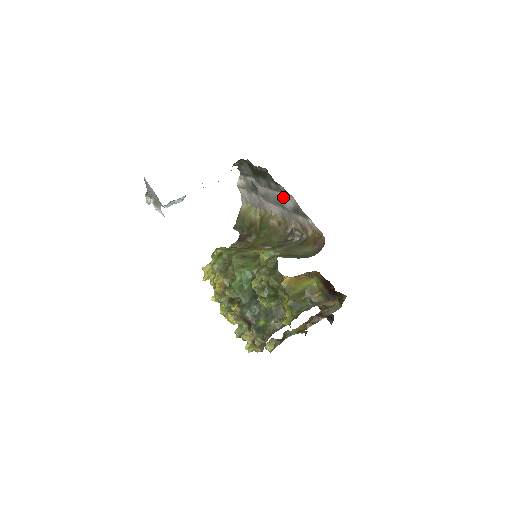
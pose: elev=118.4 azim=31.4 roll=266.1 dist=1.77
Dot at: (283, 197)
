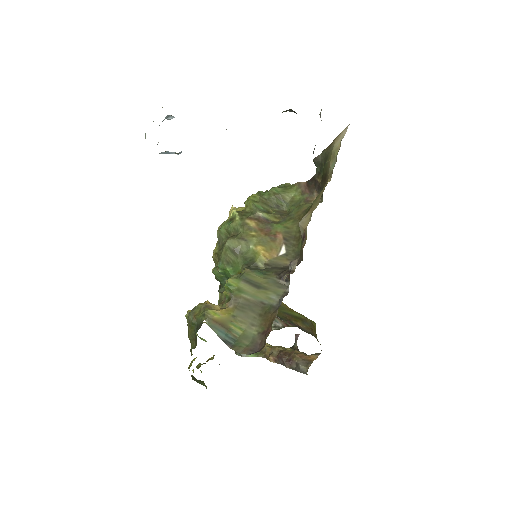
Dot at: occluded
